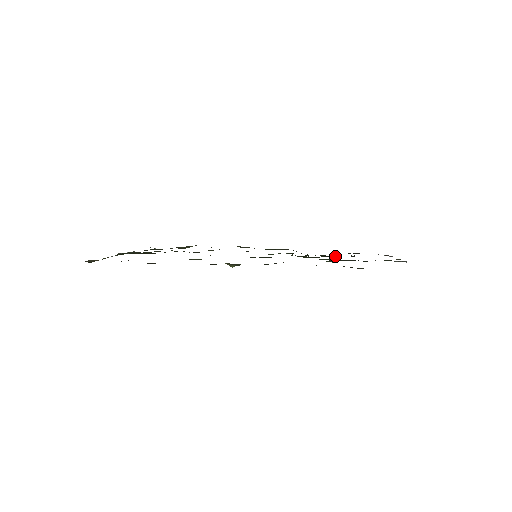
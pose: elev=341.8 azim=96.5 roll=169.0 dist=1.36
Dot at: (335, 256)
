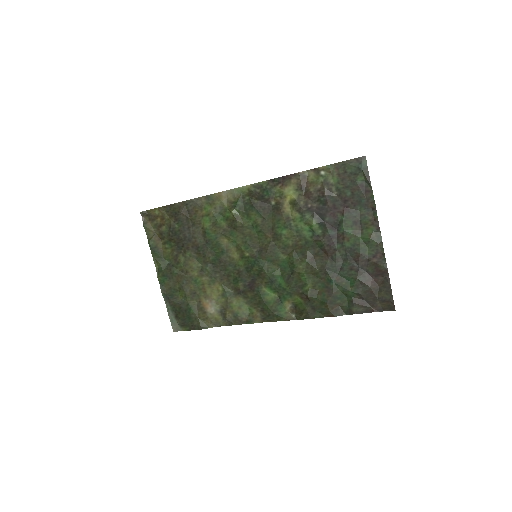
Dot at: (332, 286)
